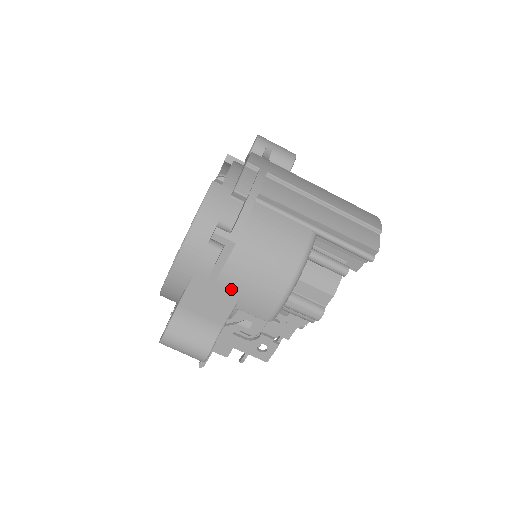
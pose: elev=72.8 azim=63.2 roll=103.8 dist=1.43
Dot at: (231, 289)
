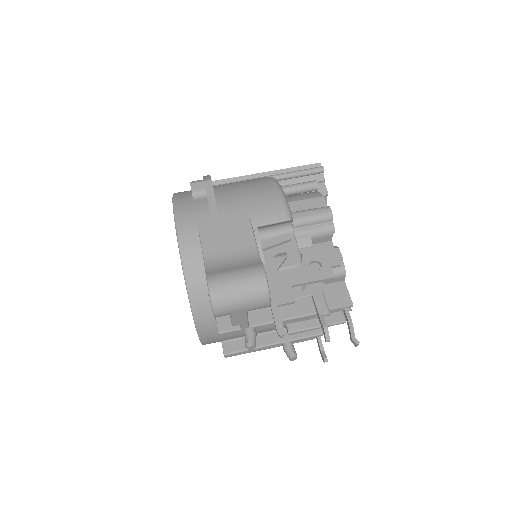
Dot at: (236, 213)
